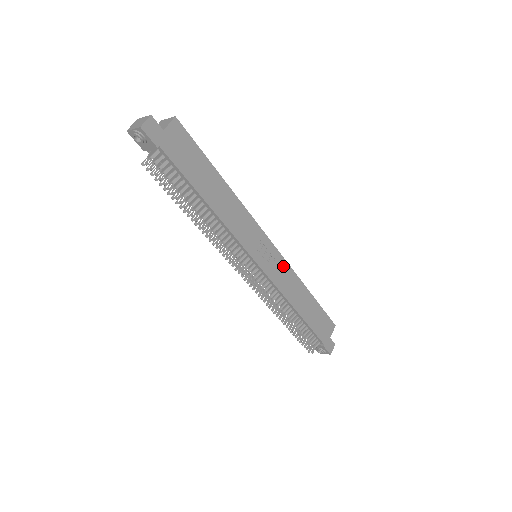
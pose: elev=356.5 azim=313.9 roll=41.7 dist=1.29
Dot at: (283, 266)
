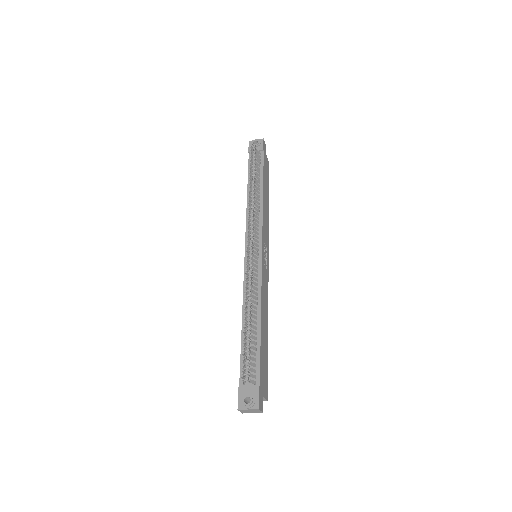
Dot at: (267, 284)
